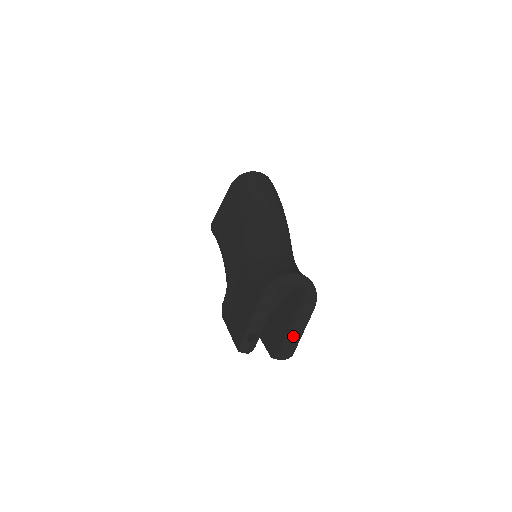
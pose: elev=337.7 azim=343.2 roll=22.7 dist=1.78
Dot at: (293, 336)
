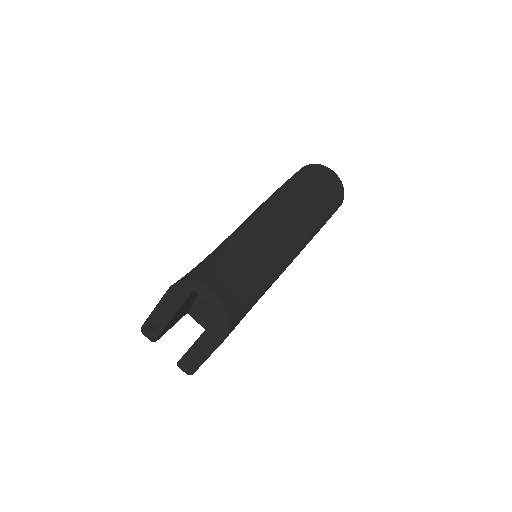
Dot at: (195, 354)
